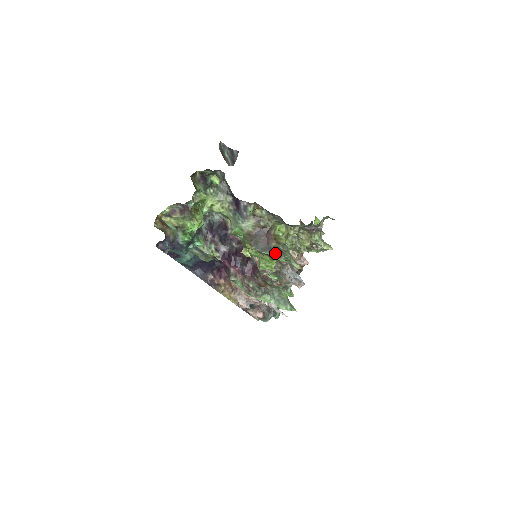
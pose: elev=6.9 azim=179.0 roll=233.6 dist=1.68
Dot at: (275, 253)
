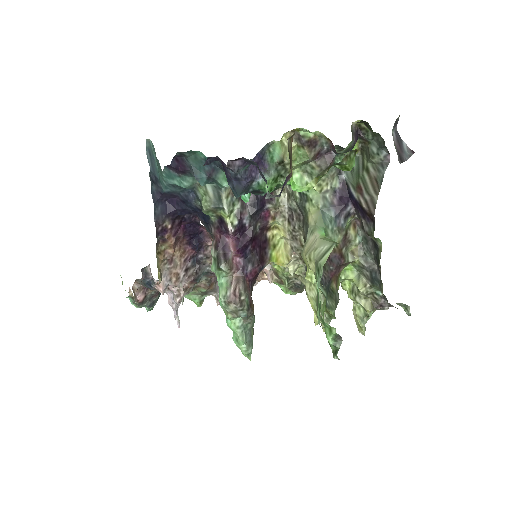
Dot at: (330, 298)
